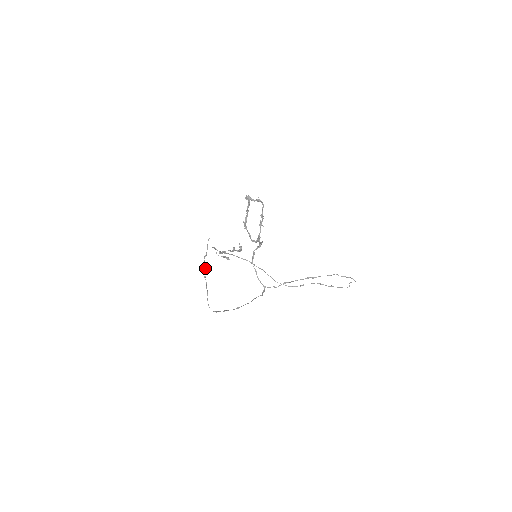
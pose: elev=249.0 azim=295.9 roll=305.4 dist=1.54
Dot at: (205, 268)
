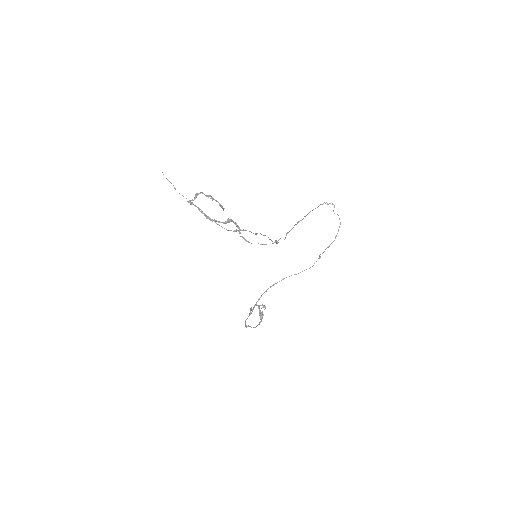
Dot at: occluded
